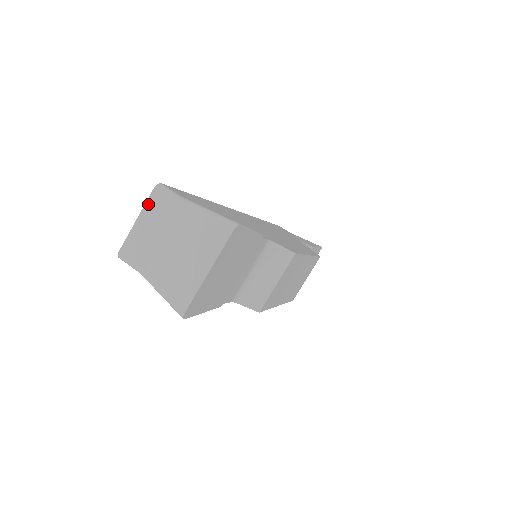
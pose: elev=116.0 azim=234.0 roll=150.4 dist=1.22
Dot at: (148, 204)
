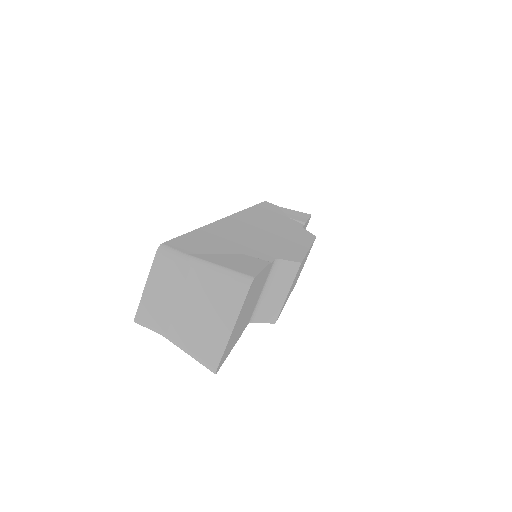
Dot at: (154, 268)
